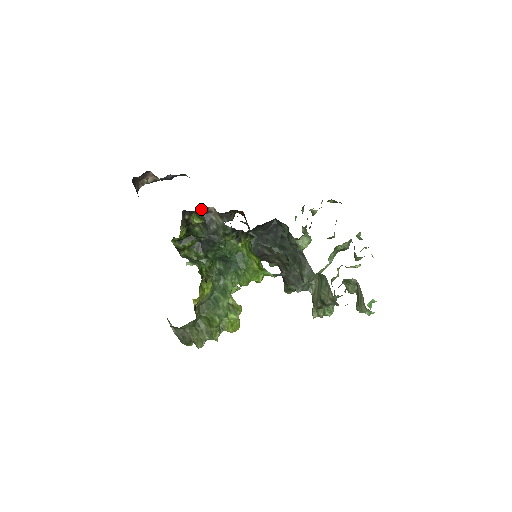
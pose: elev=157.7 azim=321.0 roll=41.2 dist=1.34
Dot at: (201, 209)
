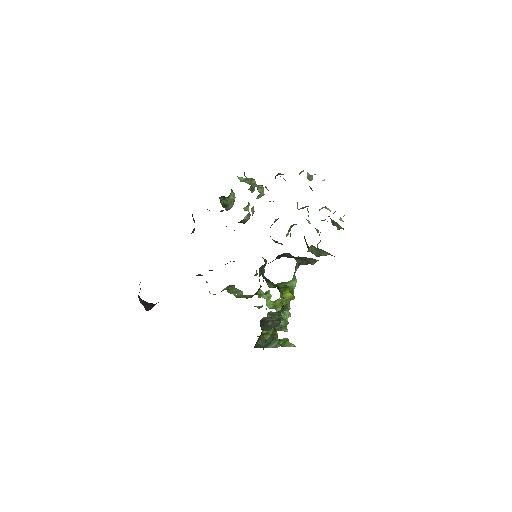
Dot at: occluded
